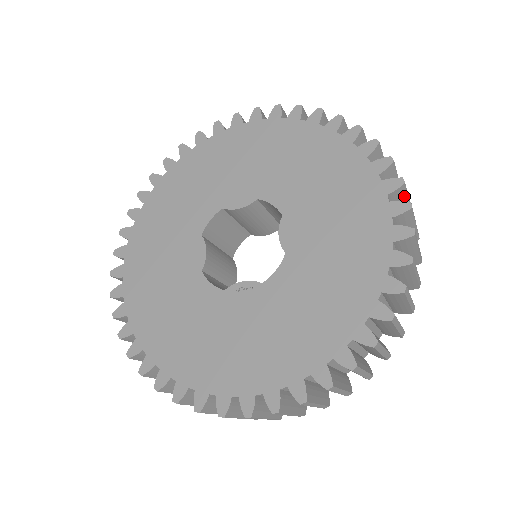
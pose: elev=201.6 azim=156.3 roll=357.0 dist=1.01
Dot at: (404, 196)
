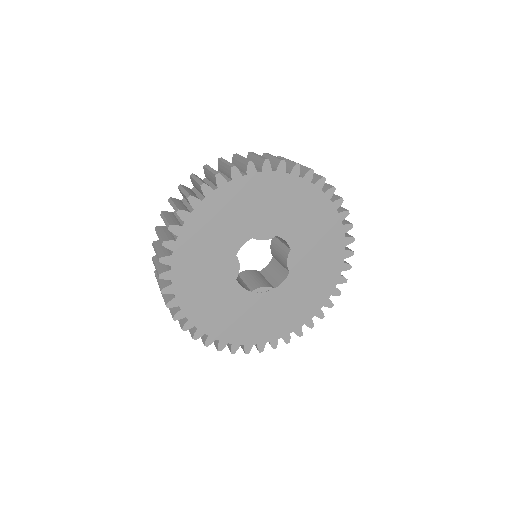
Dot at: occluded
